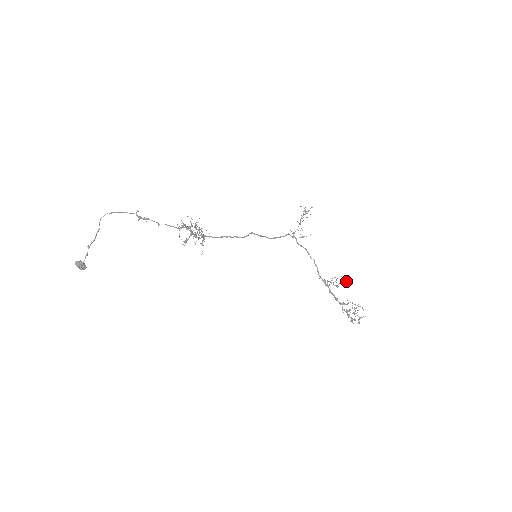
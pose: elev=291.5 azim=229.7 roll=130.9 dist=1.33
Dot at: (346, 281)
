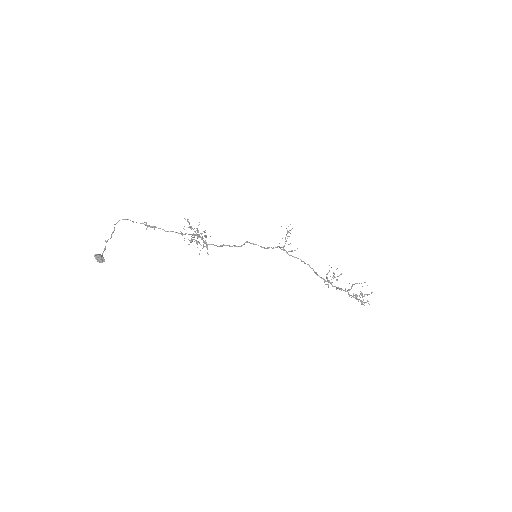
Dot at: occluded
